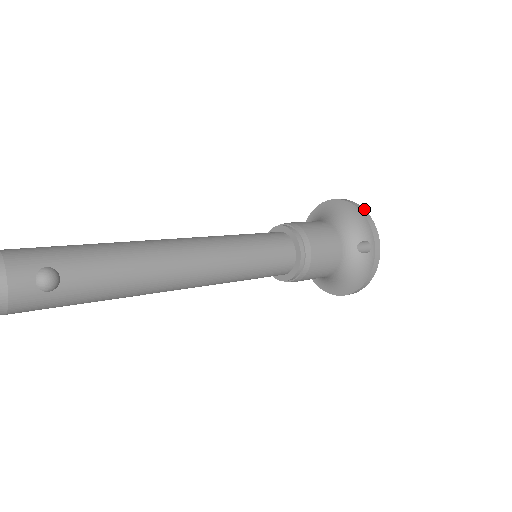
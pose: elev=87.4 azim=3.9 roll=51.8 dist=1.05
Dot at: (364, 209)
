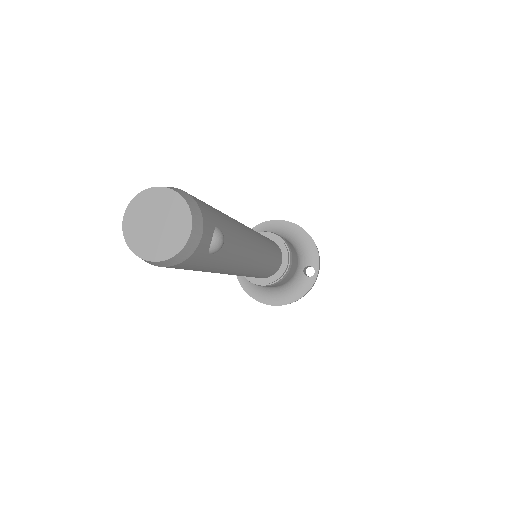
Dot at: (313, 240)
